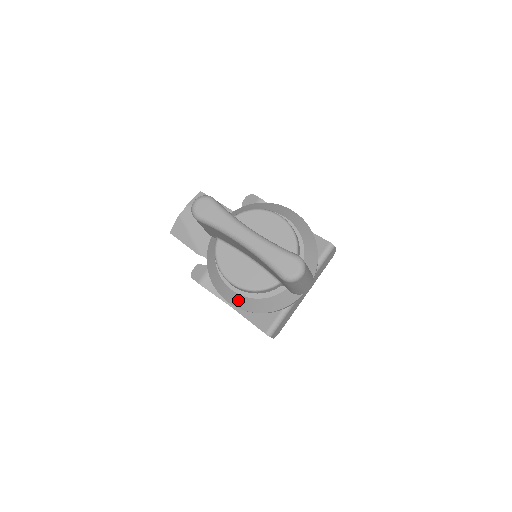
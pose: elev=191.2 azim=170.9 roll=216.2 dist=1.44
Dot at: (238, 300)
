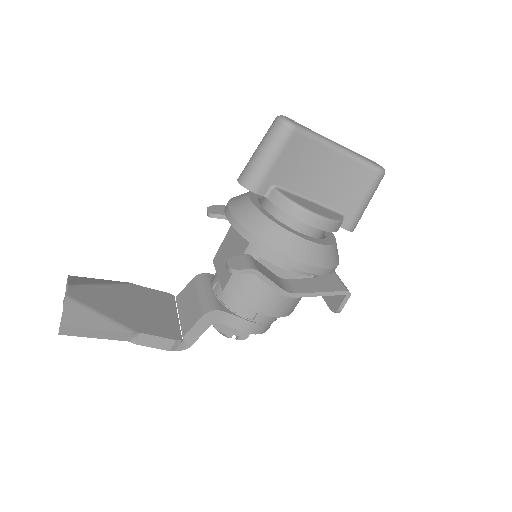
Dot at: (317, 254)
